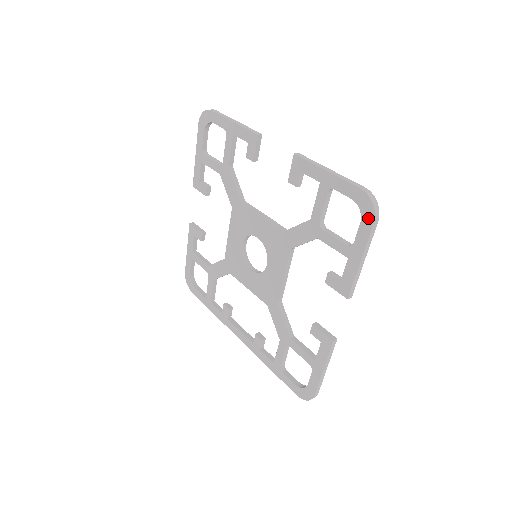
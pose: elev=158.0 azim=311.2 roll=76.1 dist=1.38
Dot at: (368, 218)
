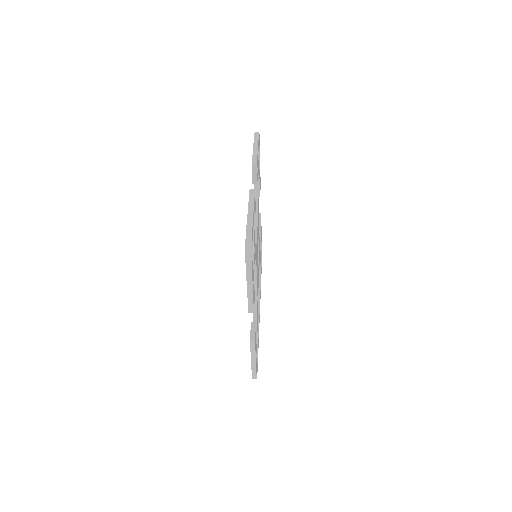
Dot at: (246, 257)
